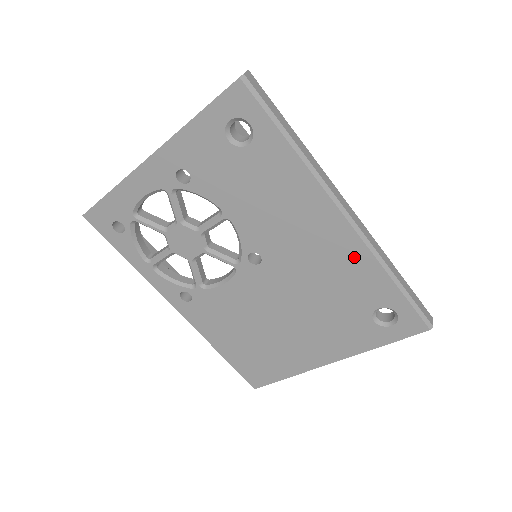
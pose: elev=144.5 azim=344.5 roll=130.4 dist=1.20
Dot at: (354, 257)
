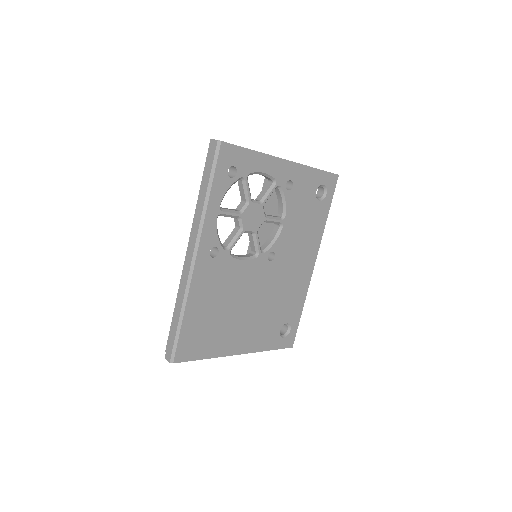
Dot at: (302, 287)
